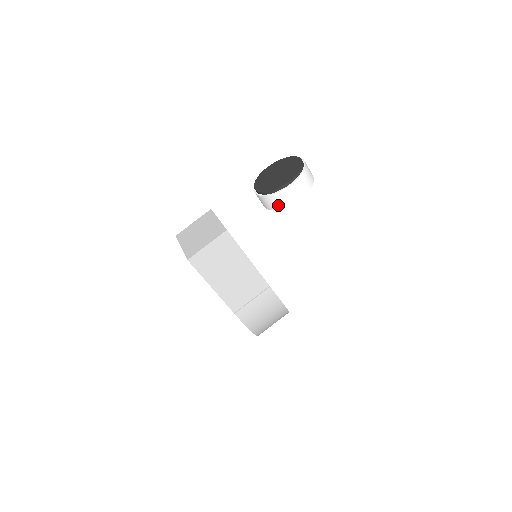
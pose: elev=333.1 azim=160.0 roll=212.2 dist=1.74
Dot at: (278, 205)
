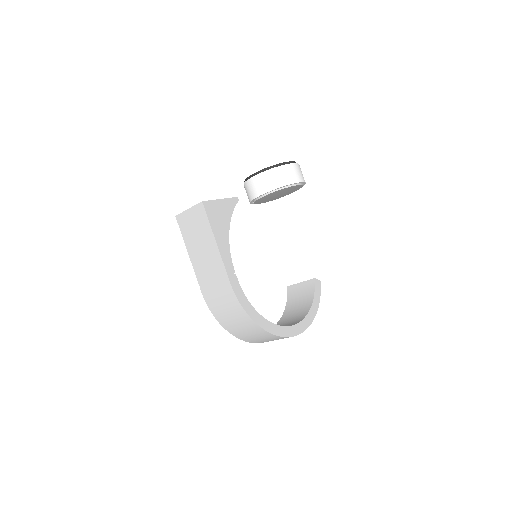
Dot at: (248, 197)
